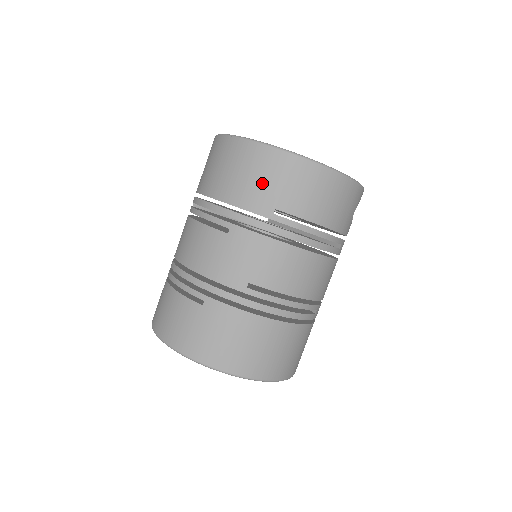
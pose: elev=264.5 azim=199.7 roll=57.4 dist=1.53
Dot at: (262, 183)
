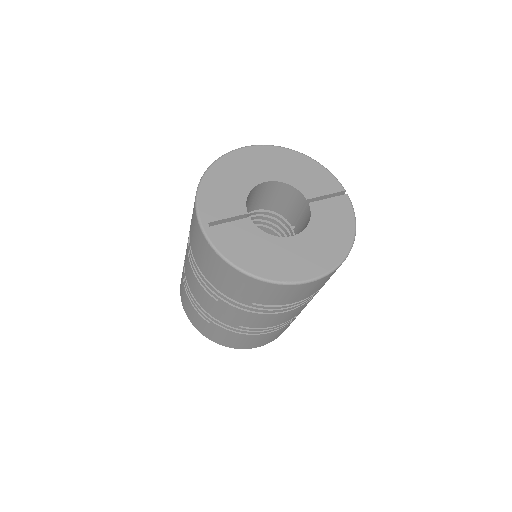
Dot at: (238, 289)
